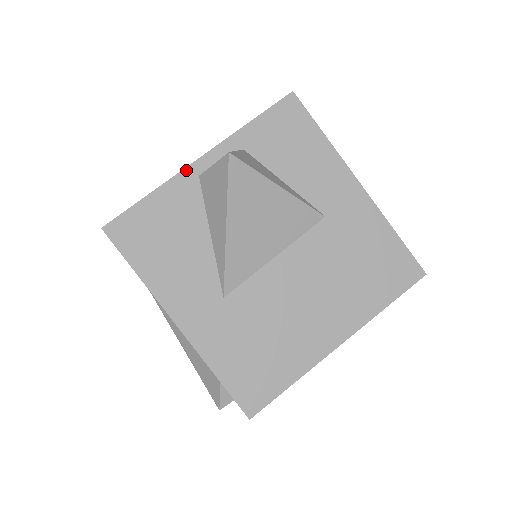
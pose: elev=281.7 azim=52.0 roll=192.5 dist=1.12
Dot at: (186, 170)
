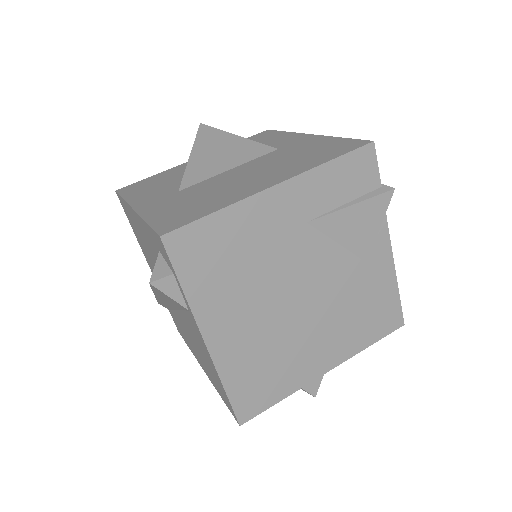
Dot at: (184, 164)
